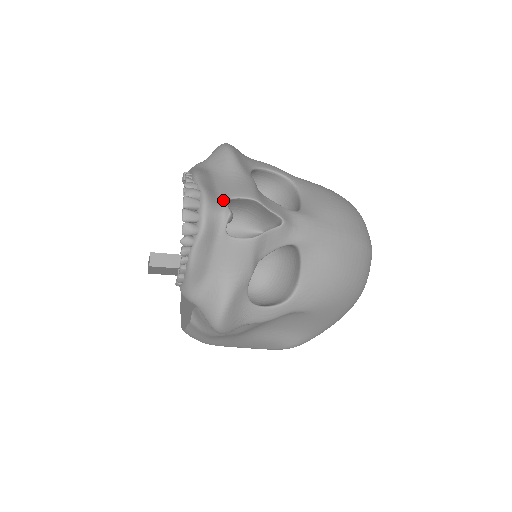
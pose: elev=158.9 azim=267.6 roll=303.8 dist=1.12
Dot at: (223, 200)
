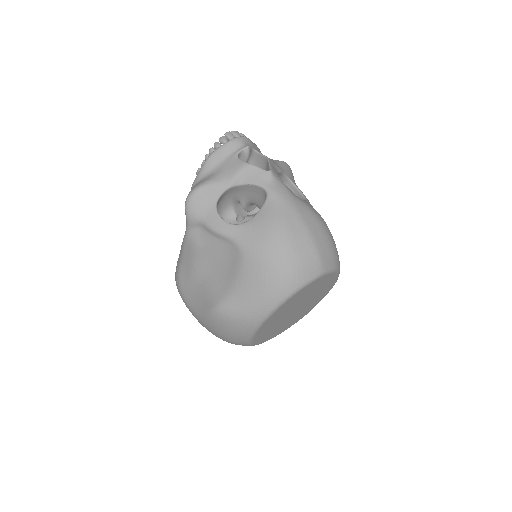
Dot at: (252, 147)
